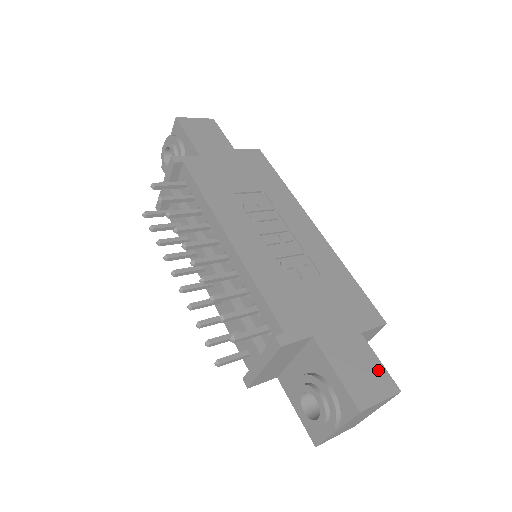
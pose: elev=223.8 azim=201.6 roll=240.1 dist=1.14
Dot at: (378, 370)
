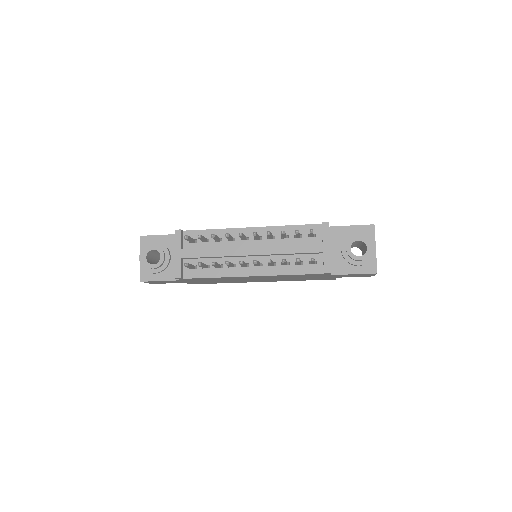
Dot at: occluded
